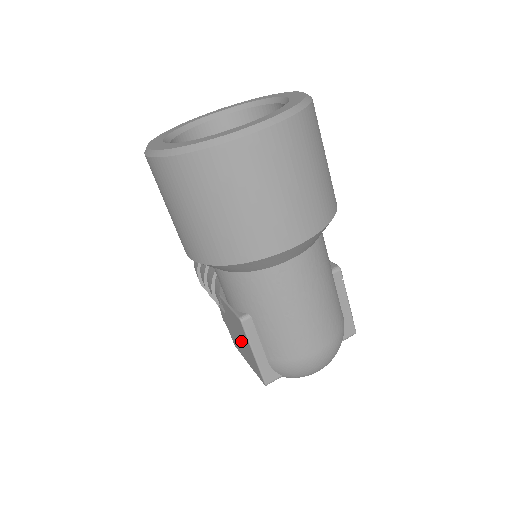
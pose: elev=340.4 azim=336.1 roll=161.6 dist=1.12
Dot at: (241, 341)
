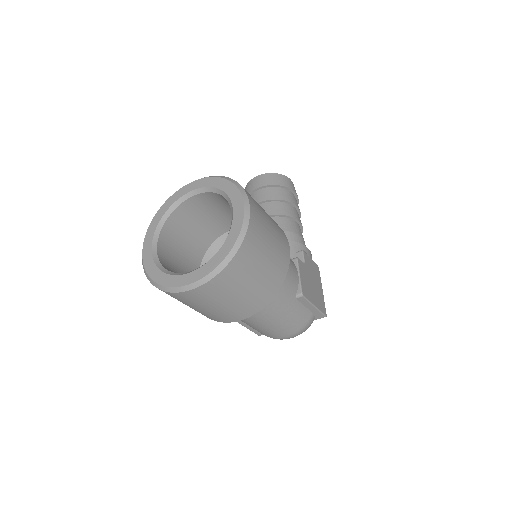
Dot at: occluded
